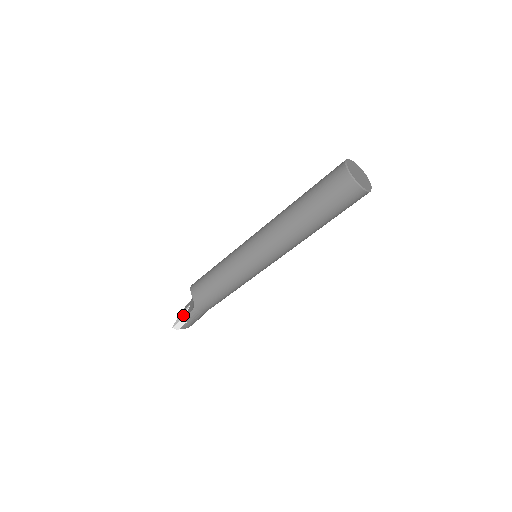
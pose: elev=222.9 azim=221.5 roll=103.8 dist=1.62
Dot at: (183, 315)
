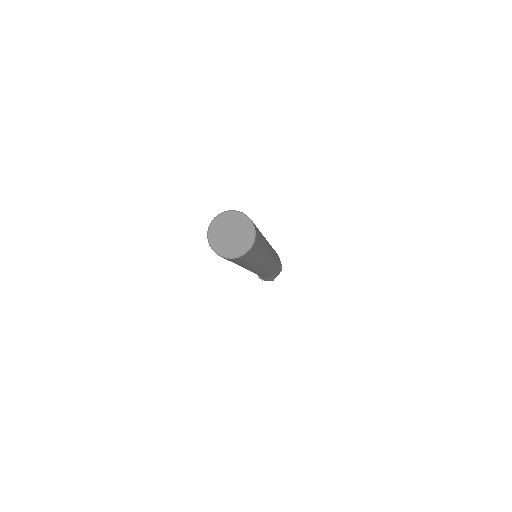
Dot at: occluded
